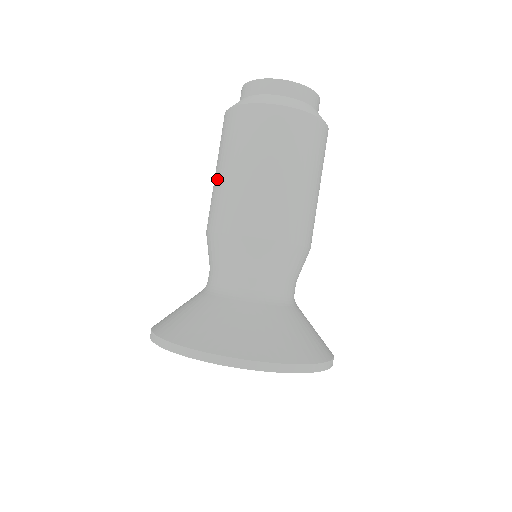
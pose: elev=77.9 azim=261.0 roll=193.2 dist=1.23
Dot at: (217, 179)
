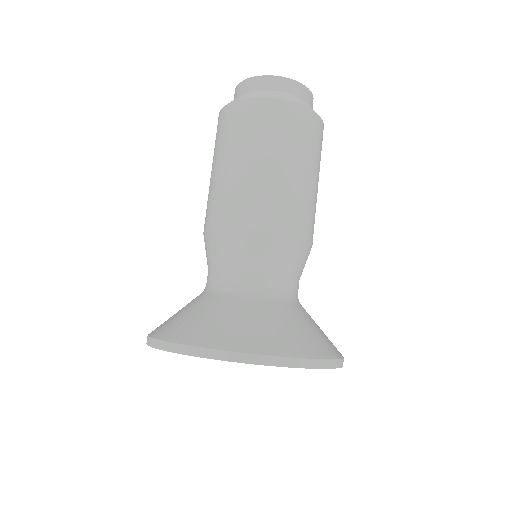
Dot at: (222, 173)
